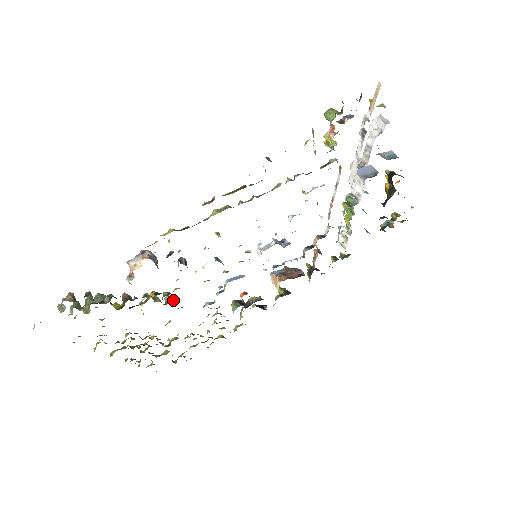
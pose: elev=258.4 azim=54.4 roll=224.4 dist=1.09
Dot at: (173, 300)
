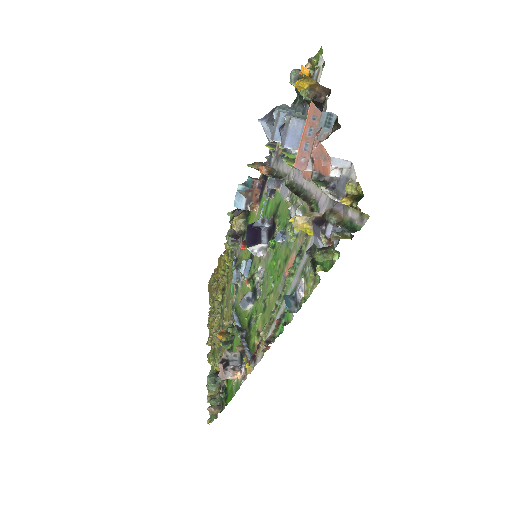
Dot at: (232, 321)
